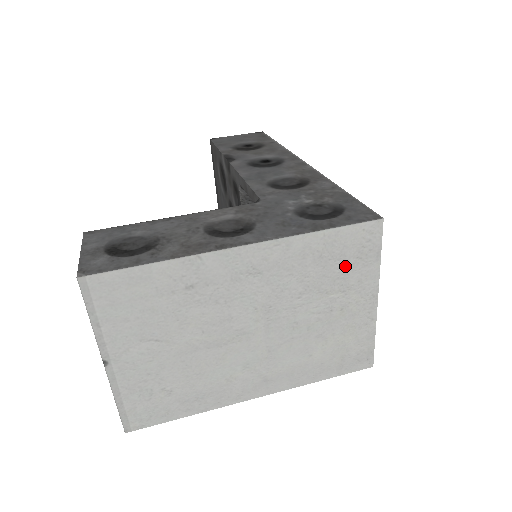
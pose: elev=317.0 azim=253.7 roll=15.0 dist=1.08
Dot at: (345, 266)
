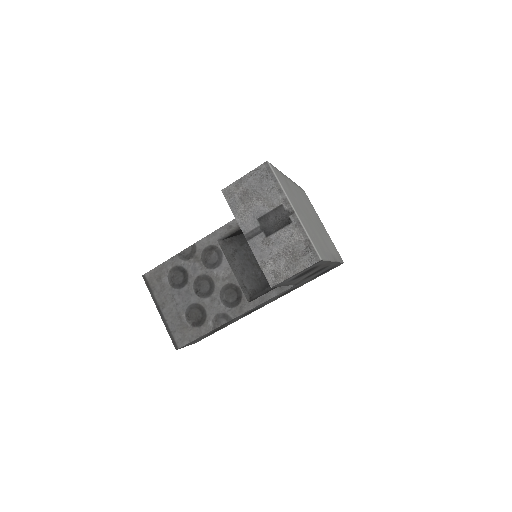
Dot at: (309, 204)
